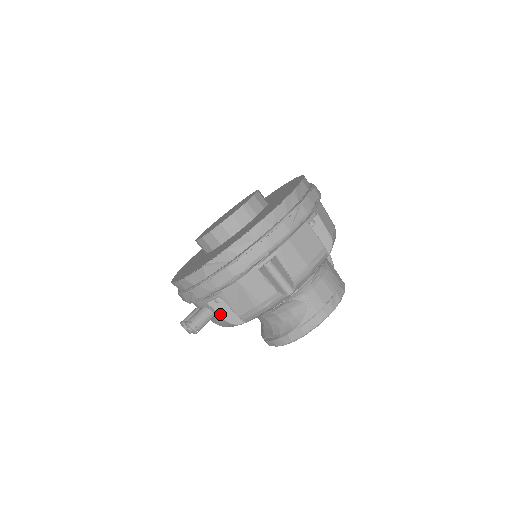
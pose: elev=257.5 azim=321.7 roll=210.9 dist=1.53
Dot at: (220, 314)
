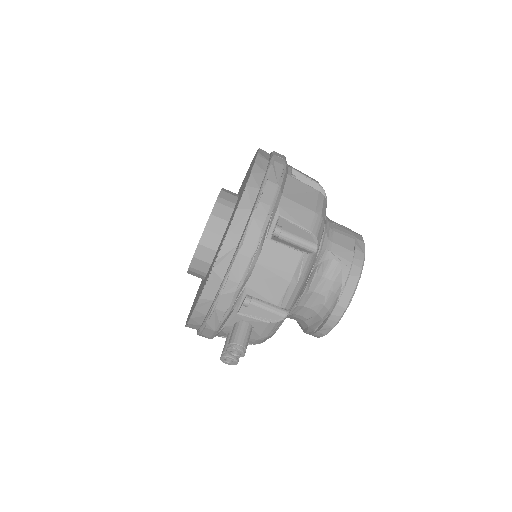
Dot at: (257, 318)
